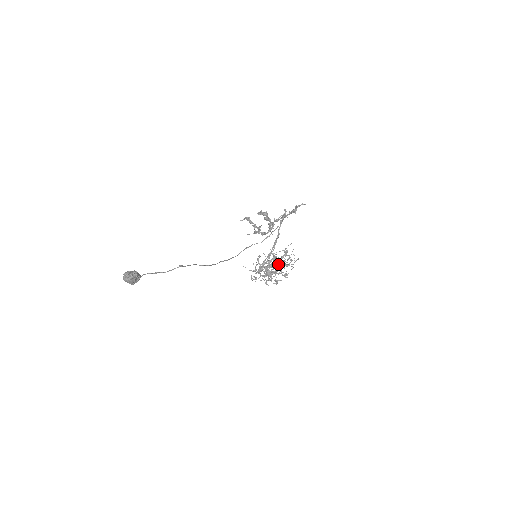
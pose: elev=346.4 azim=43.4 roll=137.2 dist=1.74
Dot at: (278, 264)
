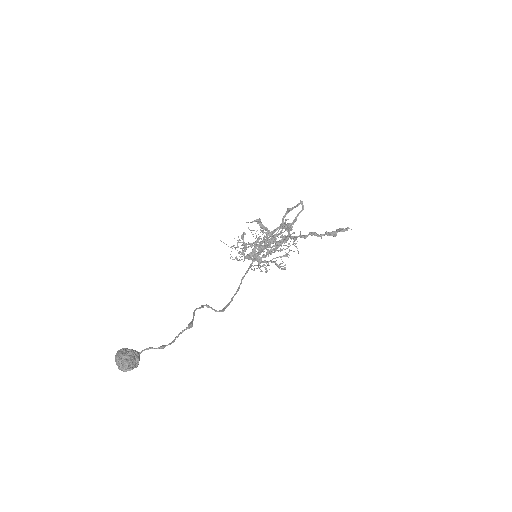
Dot at: (269, 247)
